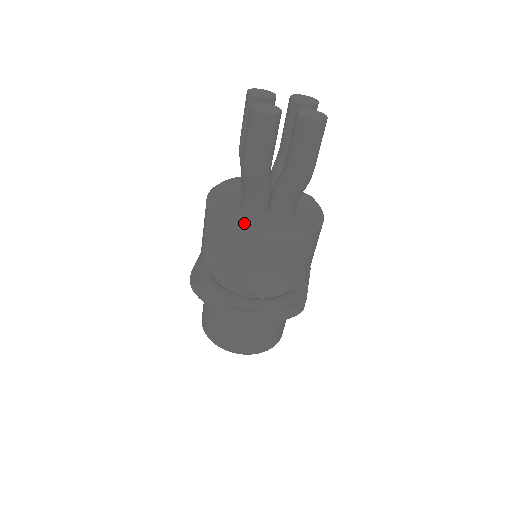
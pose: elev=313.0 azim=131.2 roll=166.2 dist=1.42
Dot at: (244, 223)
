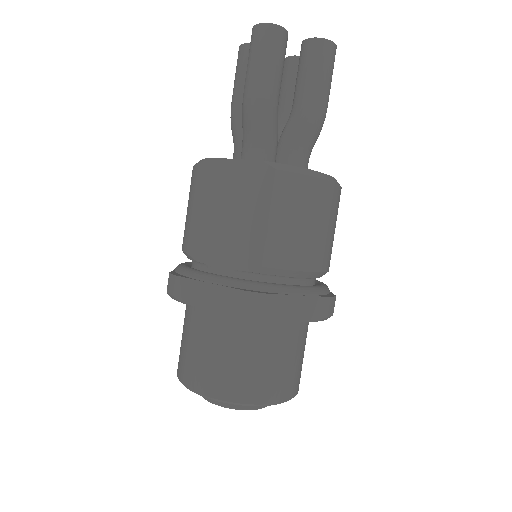
Dot at: (253, 160)
